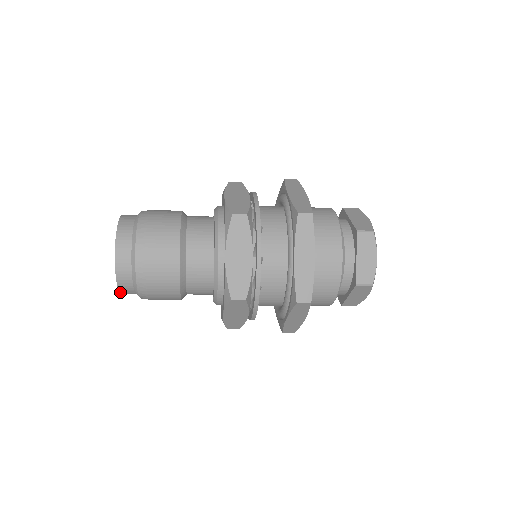
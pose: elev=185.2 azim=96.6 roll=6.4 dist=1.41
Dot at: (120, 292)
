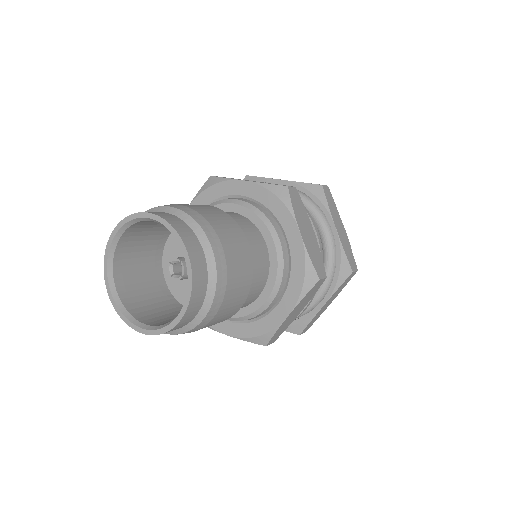
Dot at: (136, 330)
